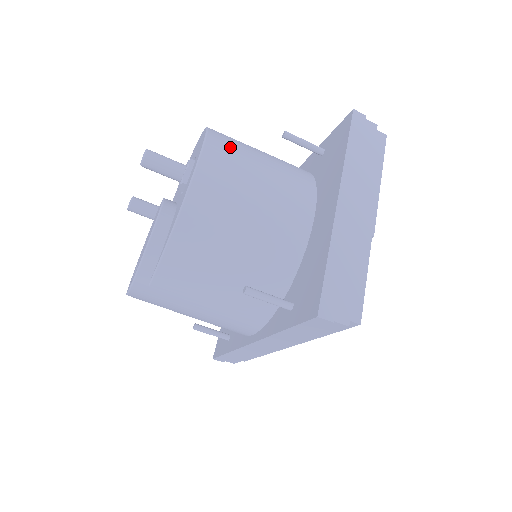
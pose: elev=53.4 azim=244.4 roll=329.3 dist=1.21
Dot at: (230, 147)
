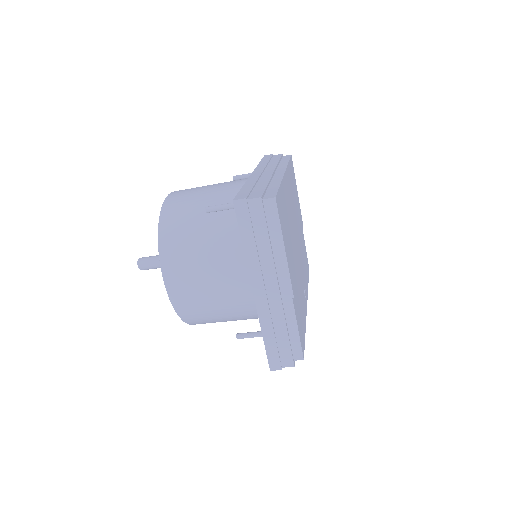
Dot at: (177, 248)
